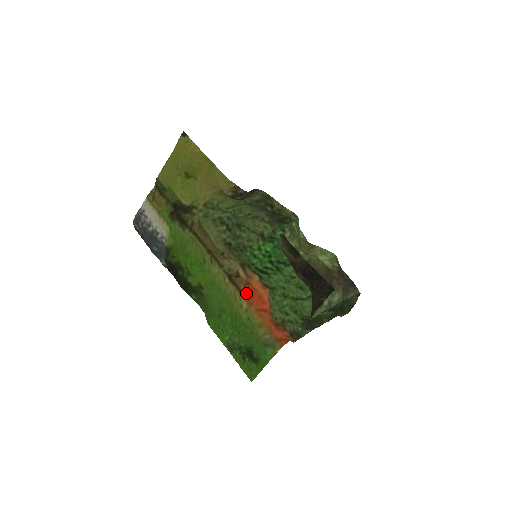
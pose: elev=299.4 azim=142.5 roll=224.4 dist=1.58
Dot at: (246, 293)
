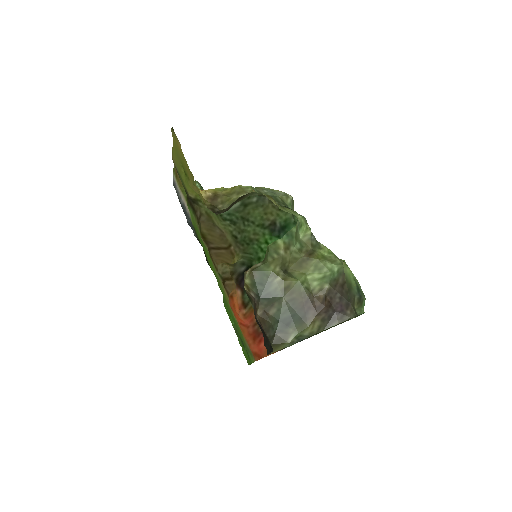
Dot at: (230, 305)
